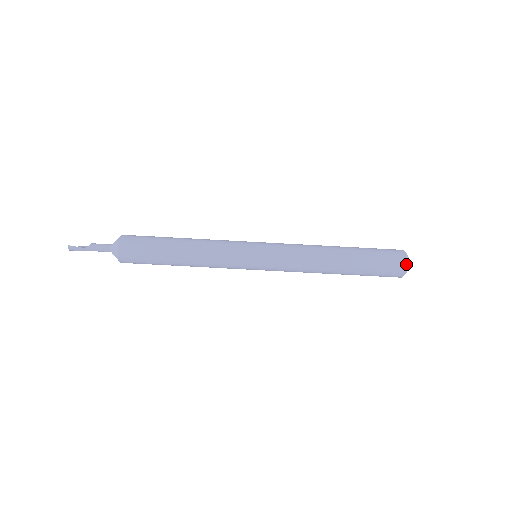
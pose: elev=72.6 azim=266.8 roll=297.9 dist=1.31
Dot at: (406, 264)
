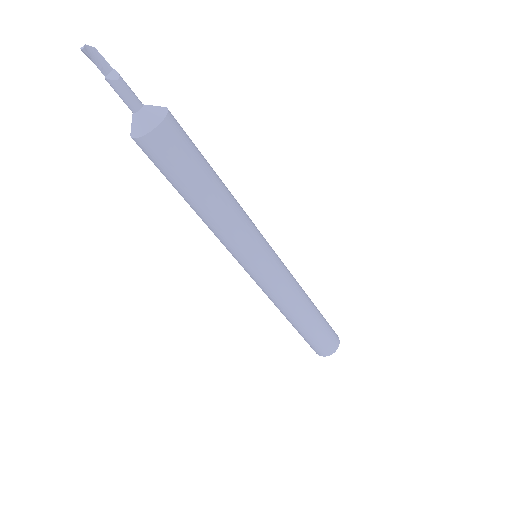
Dot at: (325, 356)
